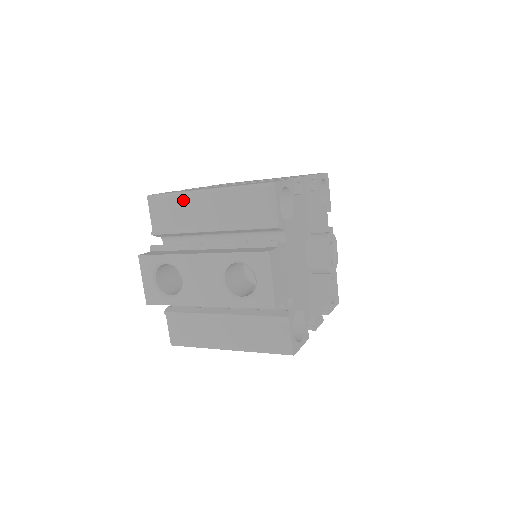
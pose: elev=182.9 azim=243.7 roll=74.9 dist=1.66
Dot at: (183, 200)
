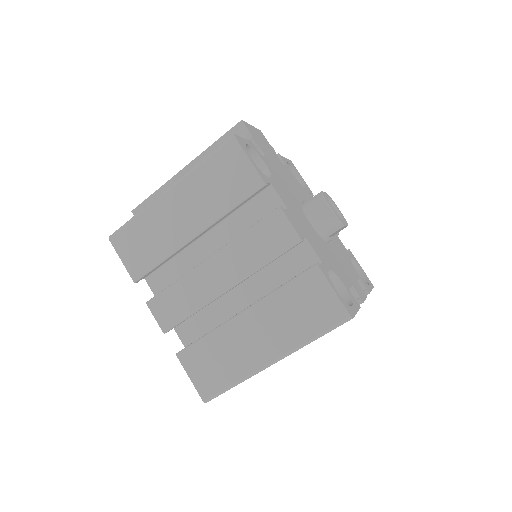
Dot at: occluded
